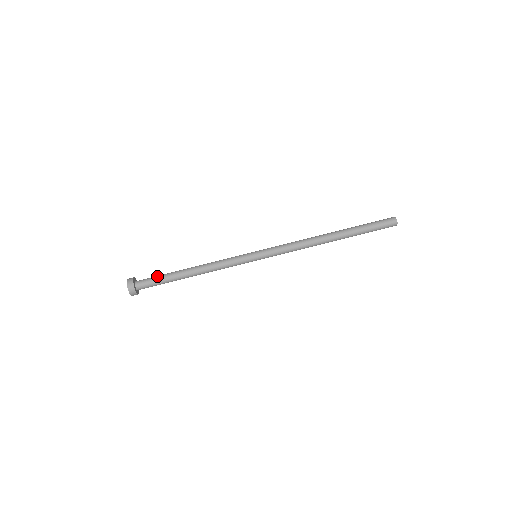
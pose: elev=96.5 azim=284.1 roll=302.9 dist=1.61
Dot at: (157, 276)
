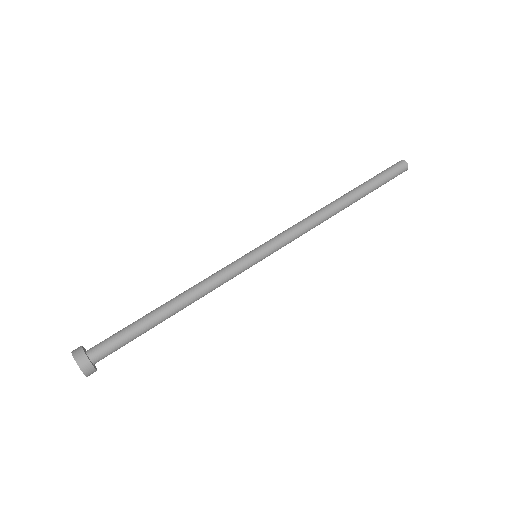
Dot at: (120, 331)
